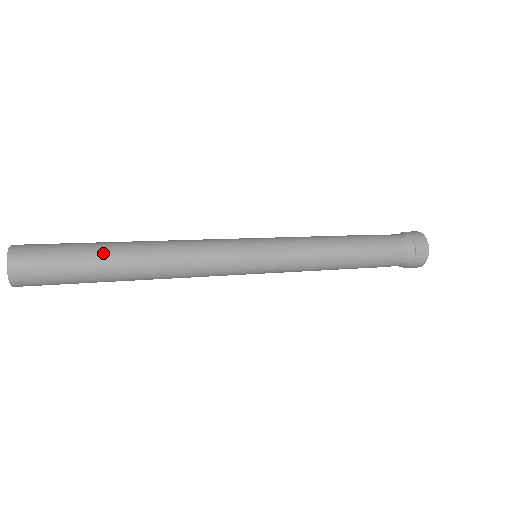
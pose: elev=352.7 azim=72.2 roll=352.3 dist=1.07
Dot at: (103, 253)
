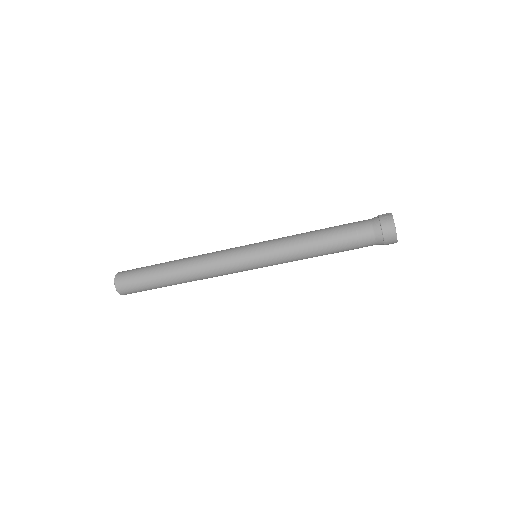
Dot at: occluded
